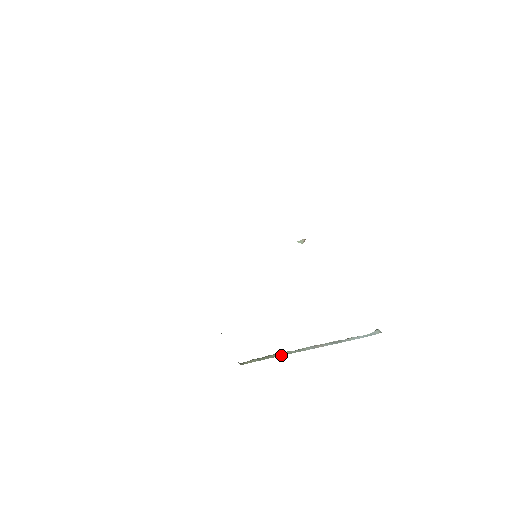
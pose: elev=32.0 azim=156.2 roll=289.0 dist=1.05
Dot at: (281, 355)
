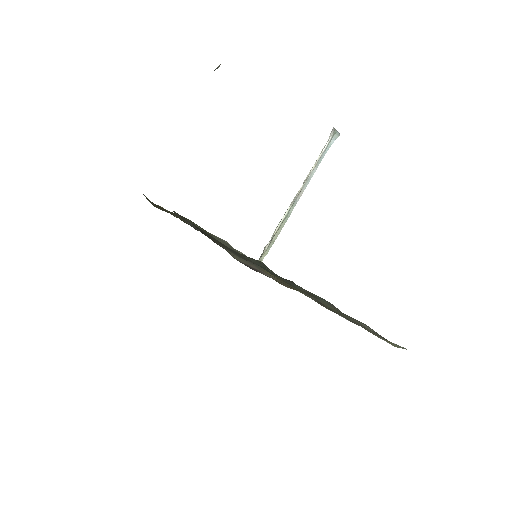
Dot at: occluded
